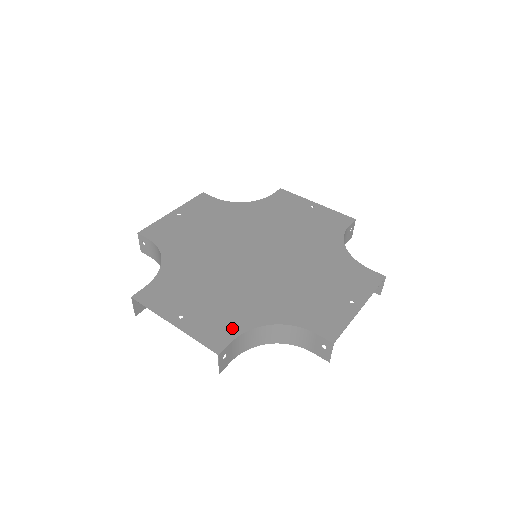
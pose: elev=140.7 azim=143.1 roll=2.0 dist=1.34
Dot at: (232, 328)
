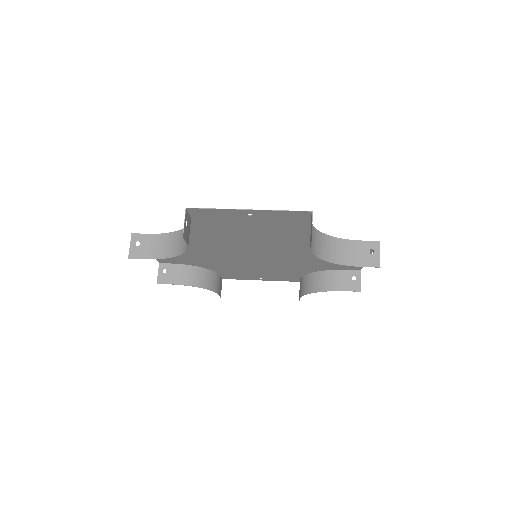
Dot at: occluded
